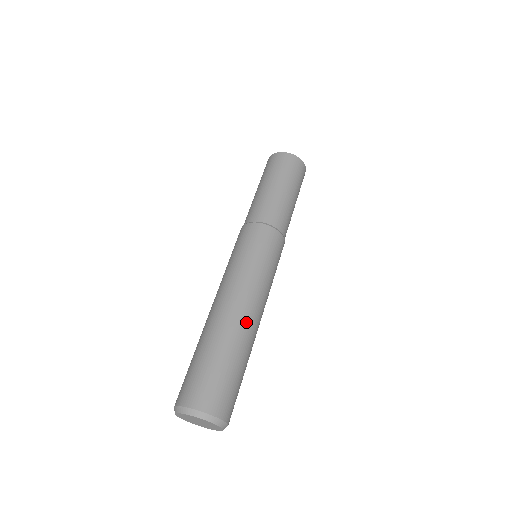
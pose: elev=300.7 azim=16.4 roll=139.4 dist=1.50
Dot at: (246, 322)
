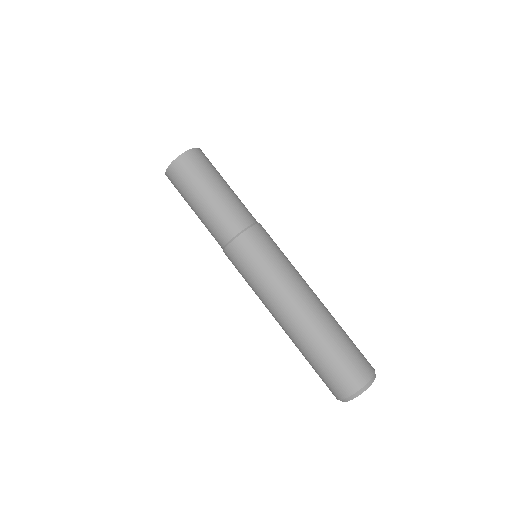
Dot at: (303, 320)
